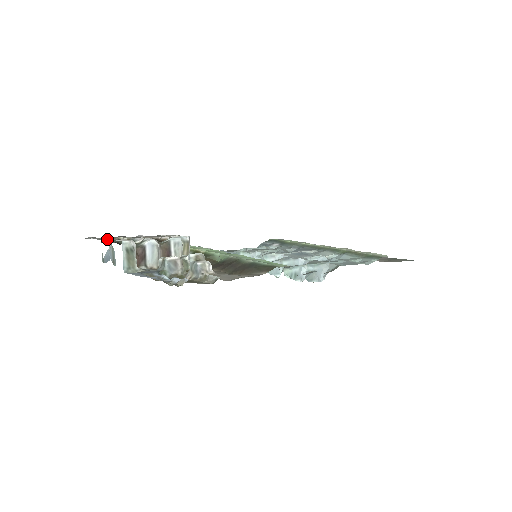
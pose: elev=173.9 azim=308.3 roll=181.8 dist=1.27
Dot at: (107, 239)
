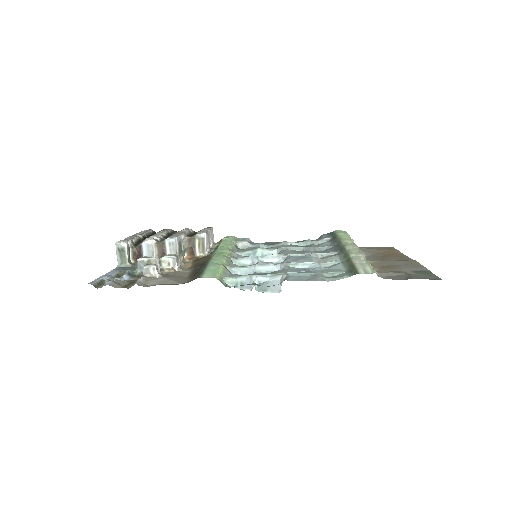
Dot at: occluded
